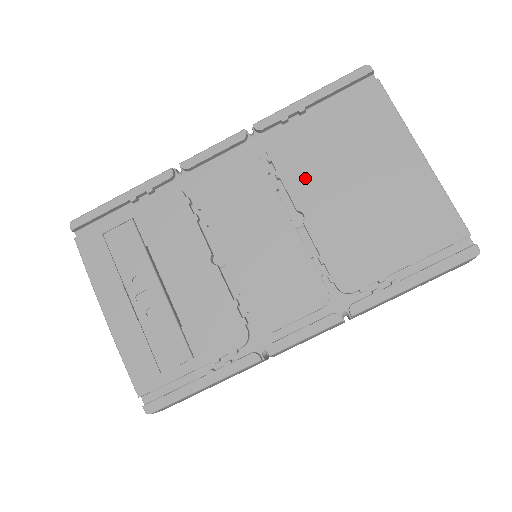
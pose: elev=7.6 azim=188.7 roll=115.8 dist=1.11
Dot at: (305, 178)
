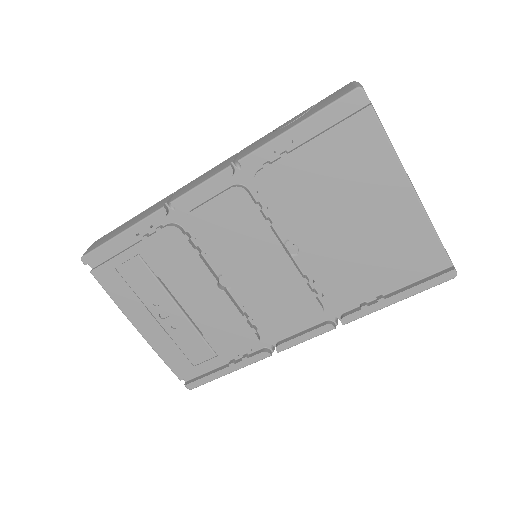
Dot at: (297, 215)
